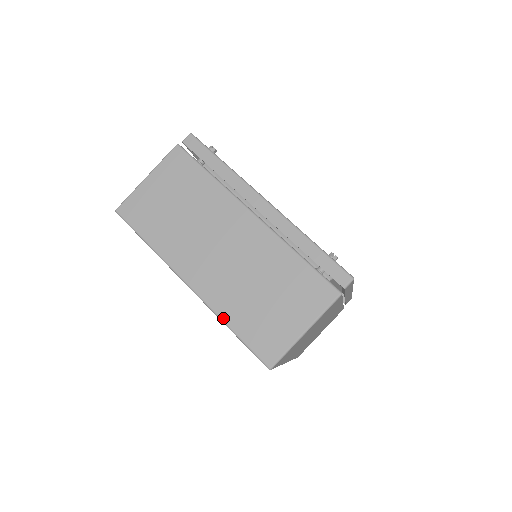
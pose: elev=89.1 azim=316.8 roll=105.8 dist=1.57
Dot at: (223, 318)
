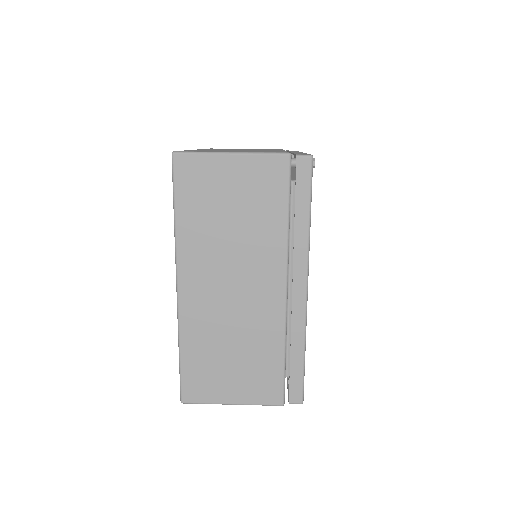
Dot at: occluded
